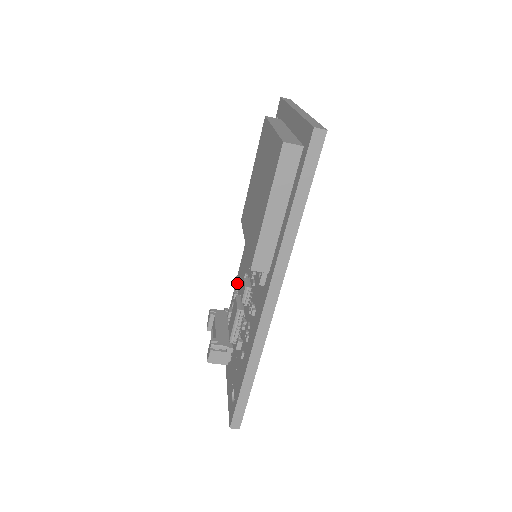
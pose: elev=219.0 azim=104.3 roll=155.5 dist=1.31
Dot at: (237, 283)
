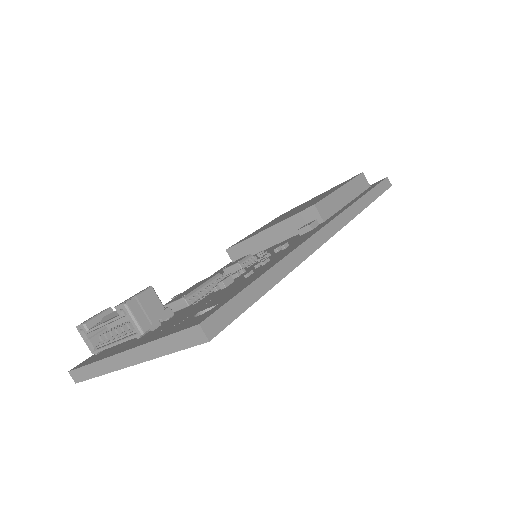
Dot at: occluded
